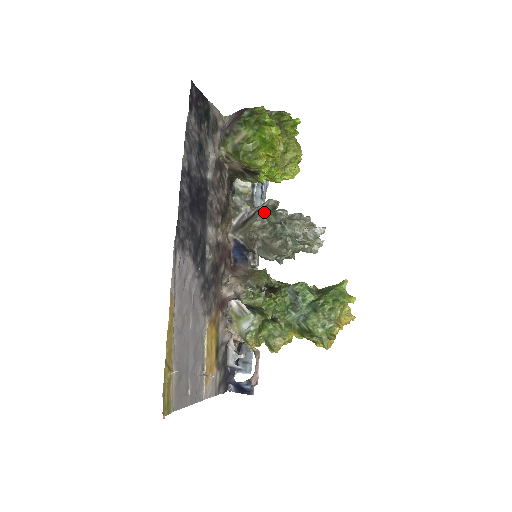
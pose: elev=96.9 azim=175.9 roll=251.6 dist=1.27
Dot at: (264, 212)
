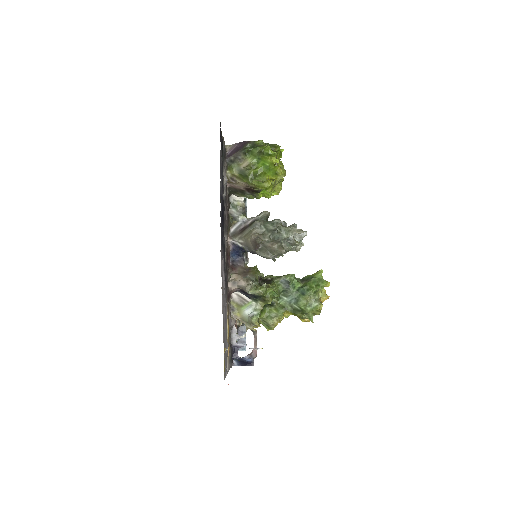
Dot at: (261, 221)
